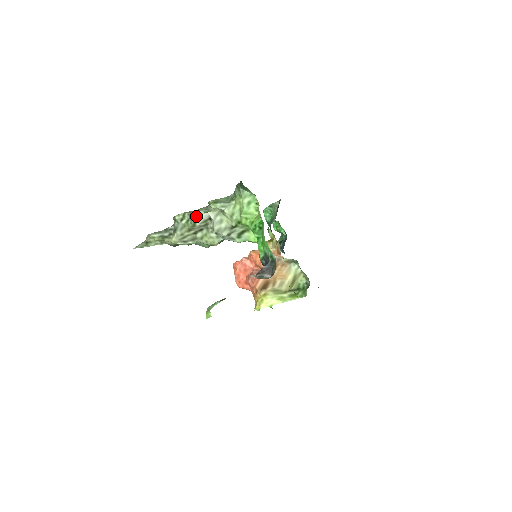
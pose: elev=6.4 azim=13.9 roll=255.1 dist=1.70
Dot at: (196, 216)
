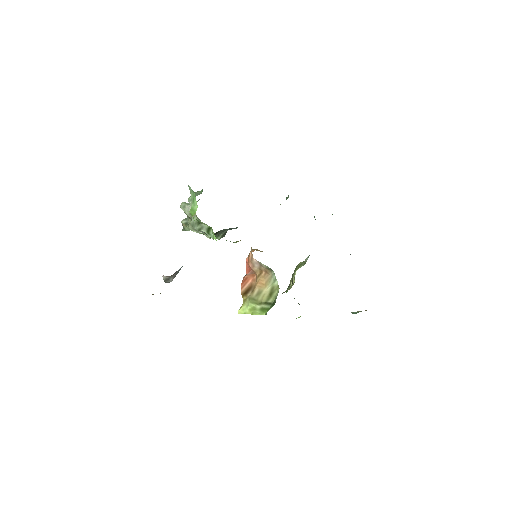
Dot at: (183, 207)
